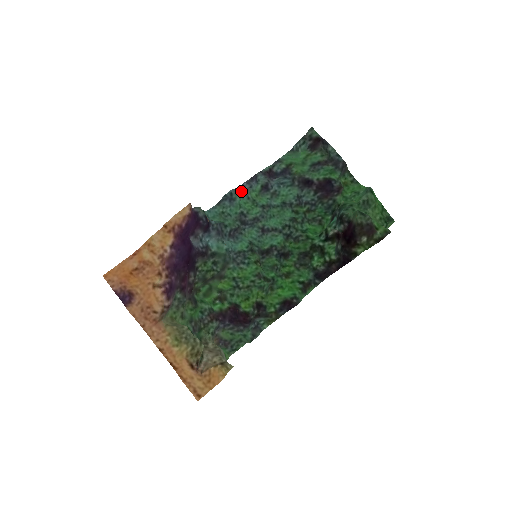
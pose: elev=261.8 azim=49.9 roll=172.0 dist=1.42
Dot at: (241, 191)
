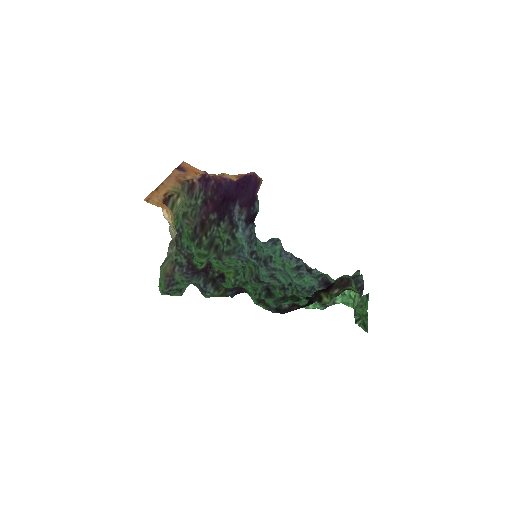
Dot at: (283, 254)
